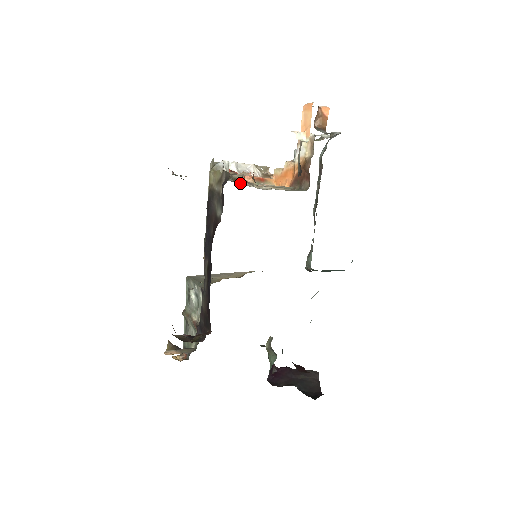
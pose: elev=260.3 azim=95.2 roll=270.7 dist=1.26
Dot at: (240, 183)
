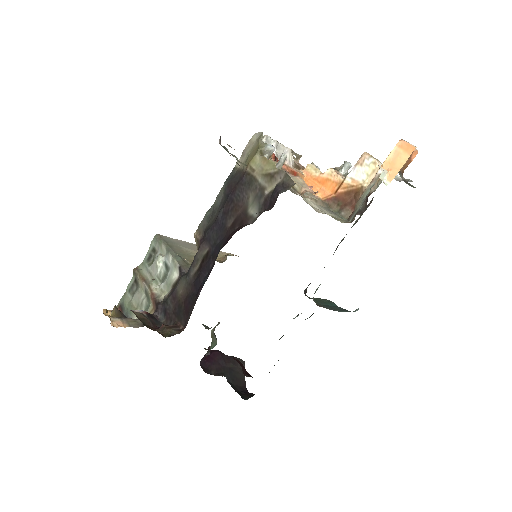
Dot at: occluded
